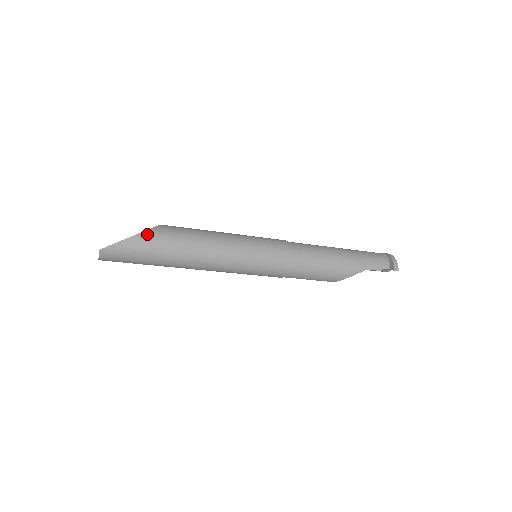
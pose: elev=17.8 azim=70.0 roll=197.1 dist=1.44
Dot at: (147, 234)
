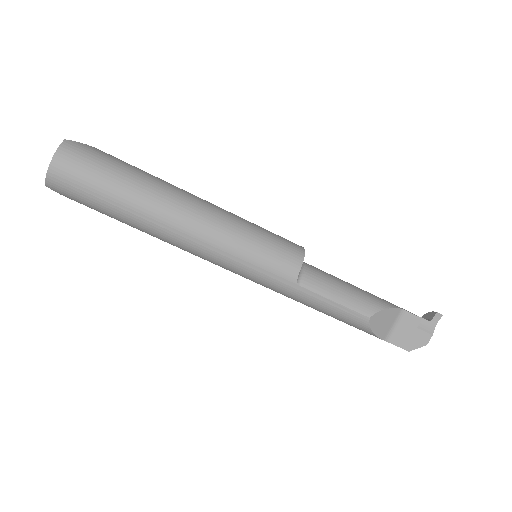
Dot at: occluded
